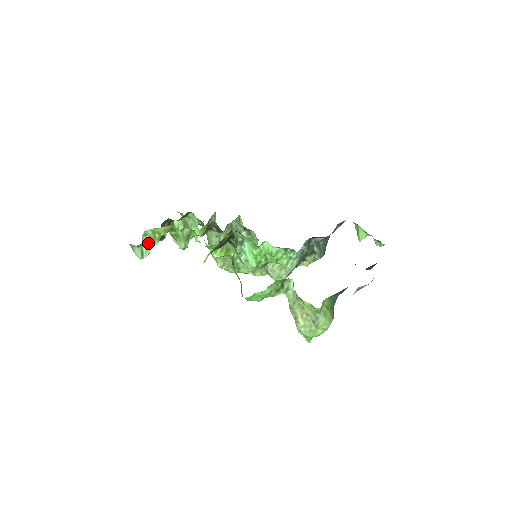
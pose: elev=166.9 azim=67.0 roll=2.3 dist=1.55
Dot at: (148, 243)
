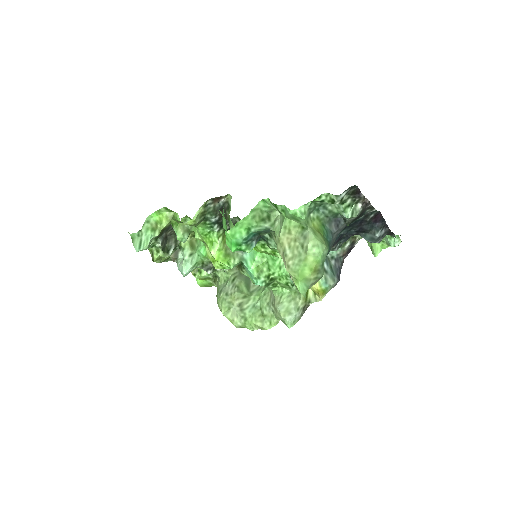
Dot at: (148, 231)
